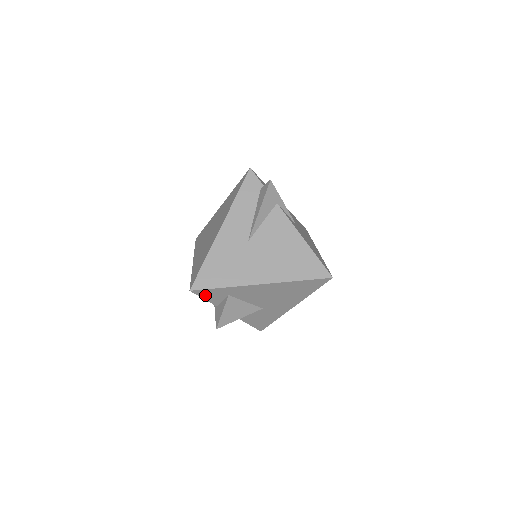
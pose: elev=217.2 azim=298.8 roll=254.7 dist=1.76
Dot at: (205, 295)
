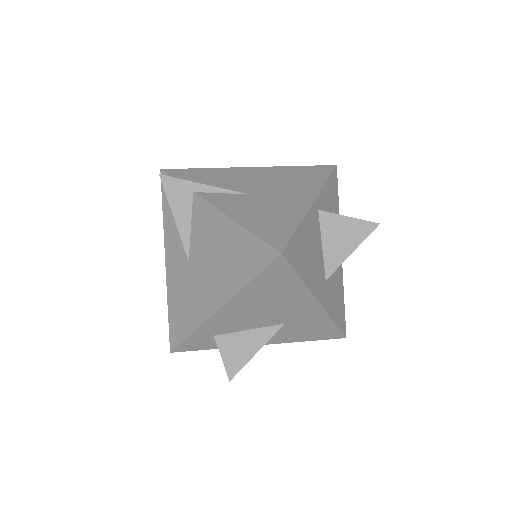
Dot at: (194, 347)
